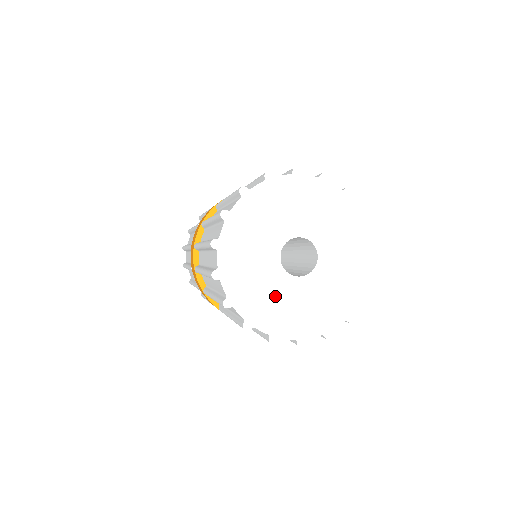
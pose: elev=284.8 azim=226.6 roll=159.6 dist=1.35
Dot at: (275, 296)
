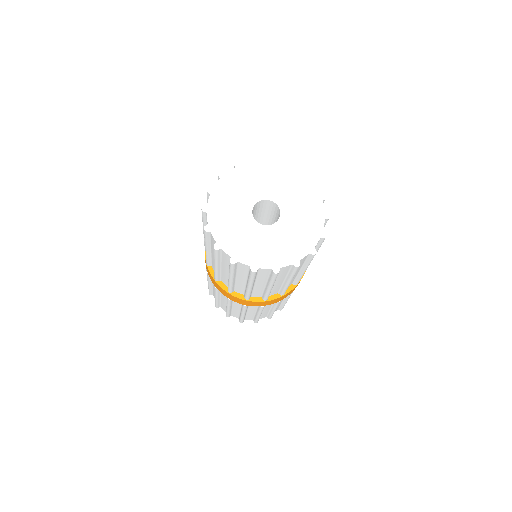
Dot at: (236, 224)
